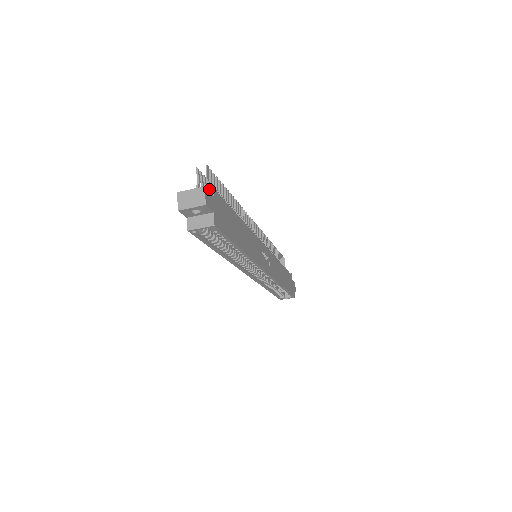
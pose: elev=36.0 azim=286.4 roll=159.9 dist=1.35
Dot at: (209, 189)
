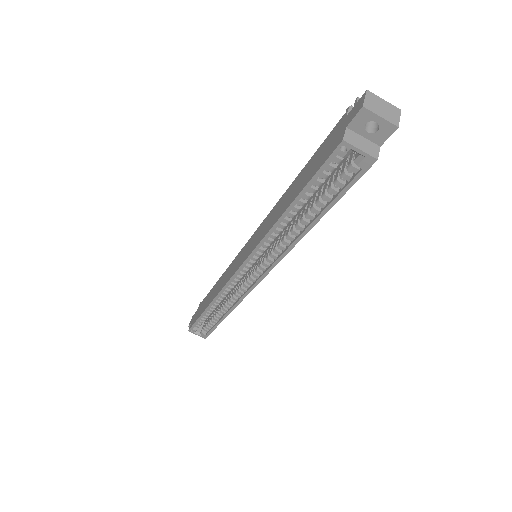
Dot at: occluded
